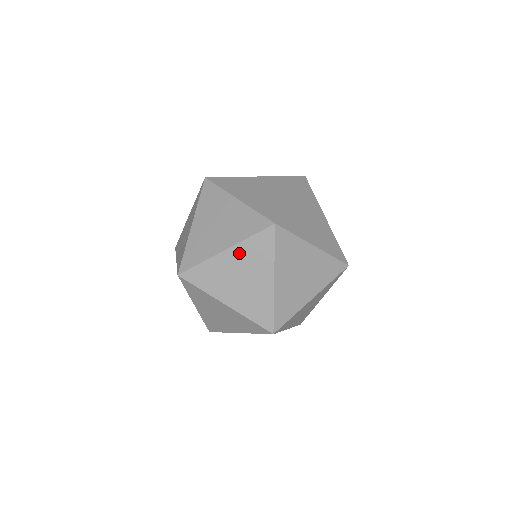
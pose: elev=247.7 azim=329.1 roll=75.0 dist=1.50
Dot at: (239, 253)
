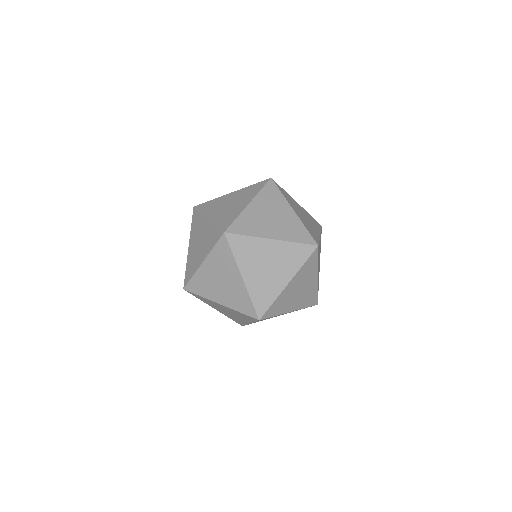
Dot at: (230, 310)
